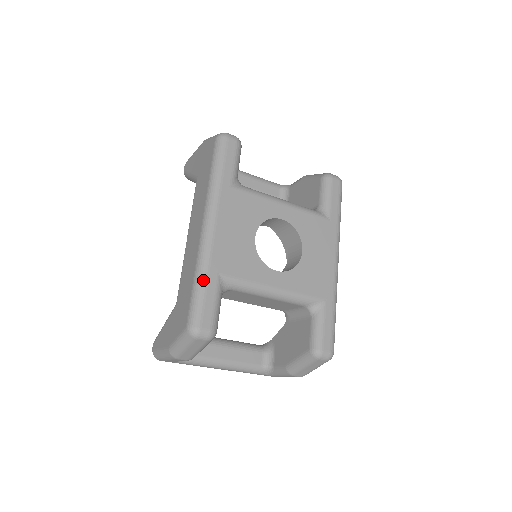
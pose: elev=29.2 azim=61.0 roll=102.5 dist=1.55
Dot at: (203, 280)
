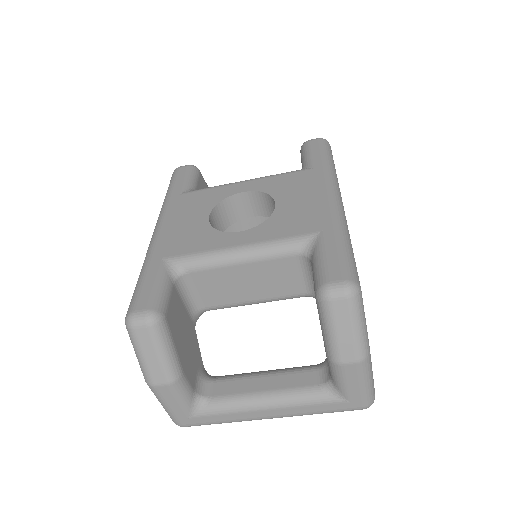
Dot at: (143, 270)
